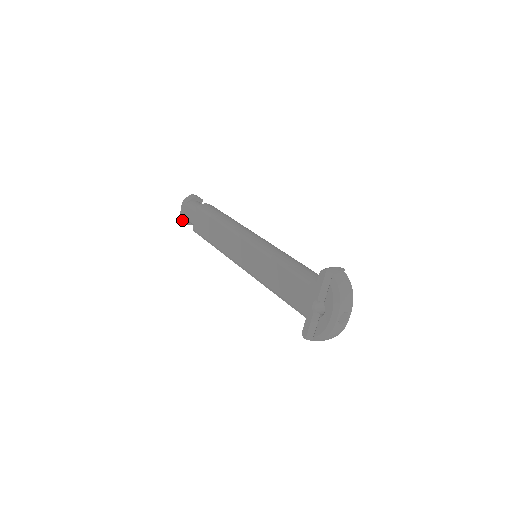
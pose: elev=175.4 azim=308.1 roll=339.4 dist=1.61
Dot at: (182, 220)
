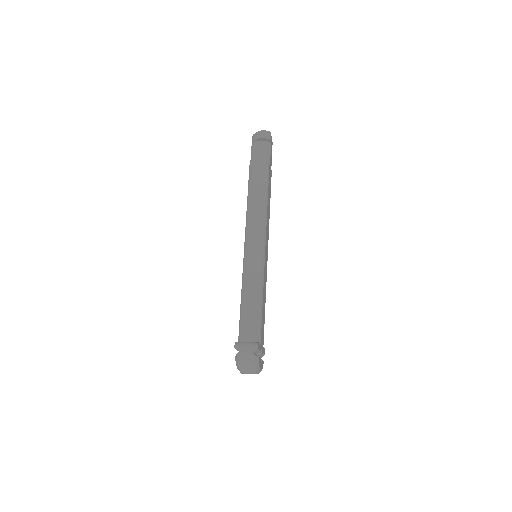
Dot at: occluded
